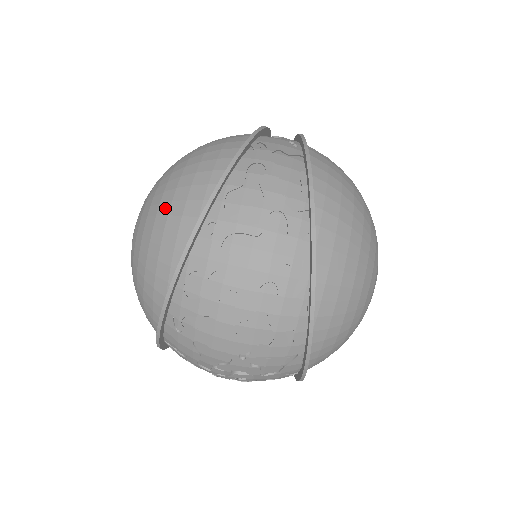
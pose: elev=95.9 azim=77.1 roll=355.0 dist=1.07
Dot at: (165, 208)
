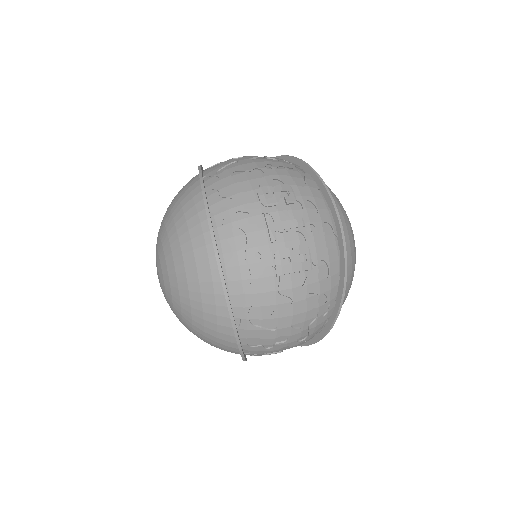
Dot at: occluded
